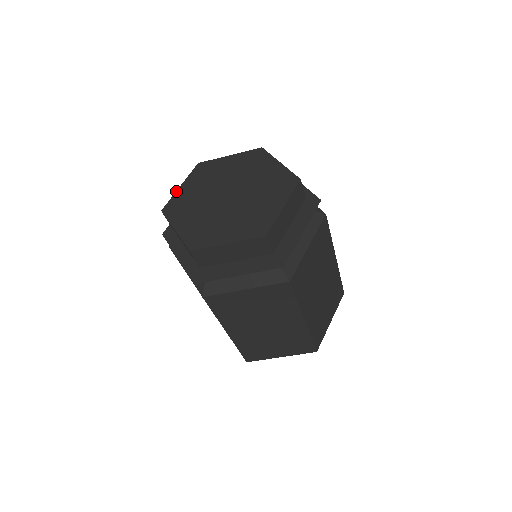
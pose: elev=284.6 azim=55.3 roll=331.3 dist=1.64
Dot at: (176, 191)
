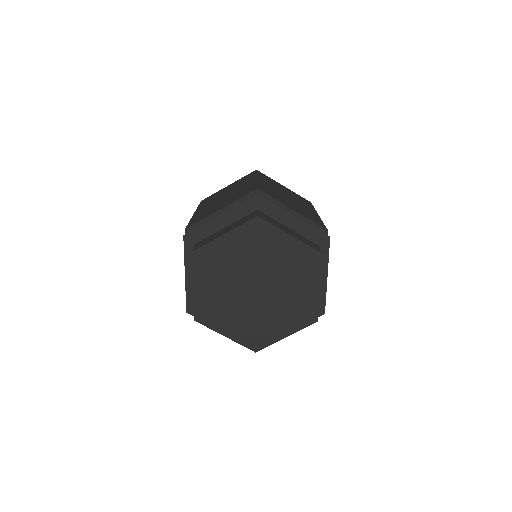
Dot at: (217, 238)
